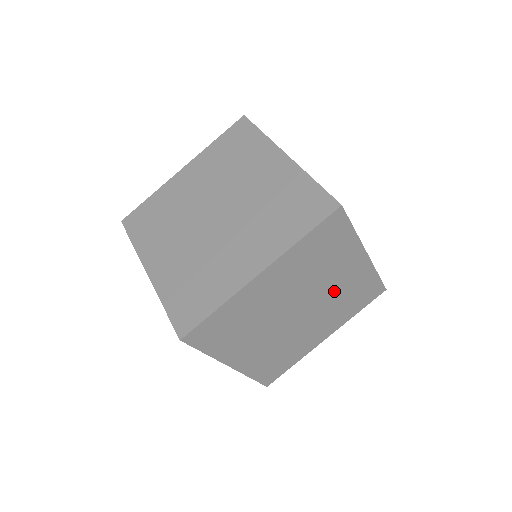
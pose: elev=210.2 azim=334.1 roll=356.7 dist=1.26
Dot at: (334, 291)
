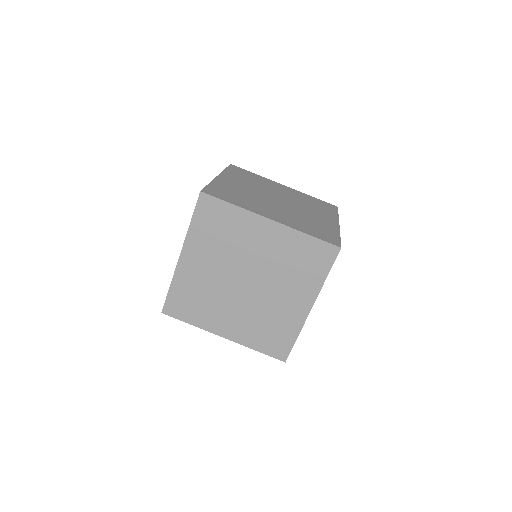
Dot at: occluded
